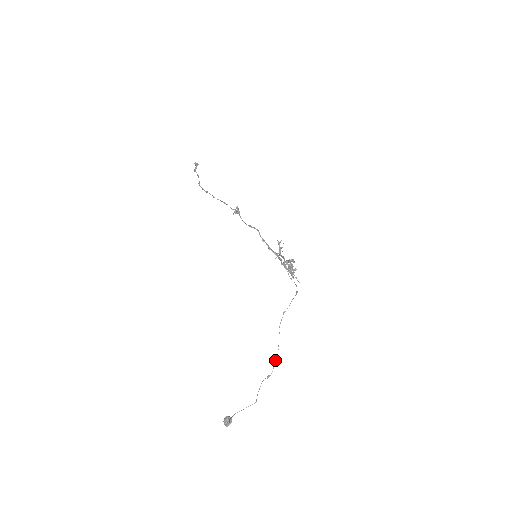
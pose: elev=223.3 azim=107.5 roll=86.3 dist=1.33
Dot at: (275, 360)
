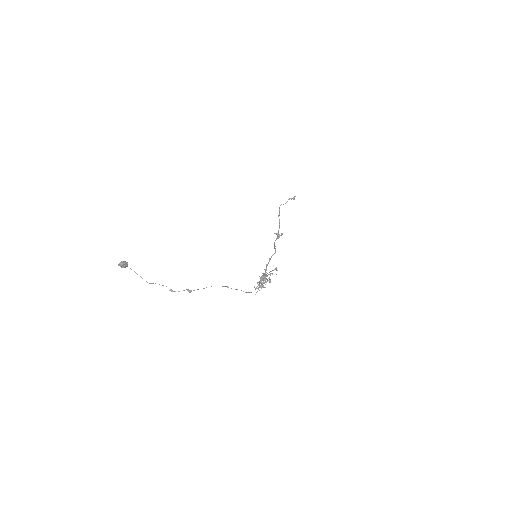
Dot at: (188, 290)
